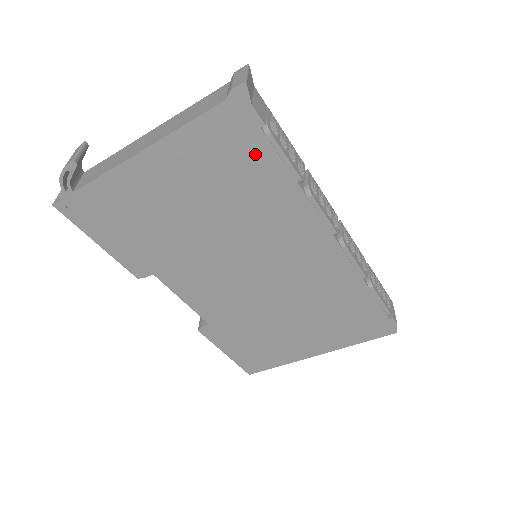
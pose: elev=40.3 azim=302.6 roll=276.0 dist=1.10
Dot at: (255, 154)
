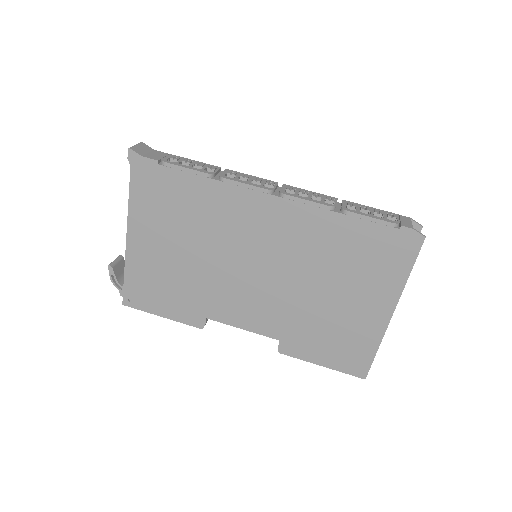
Dot at: (171, 182)
